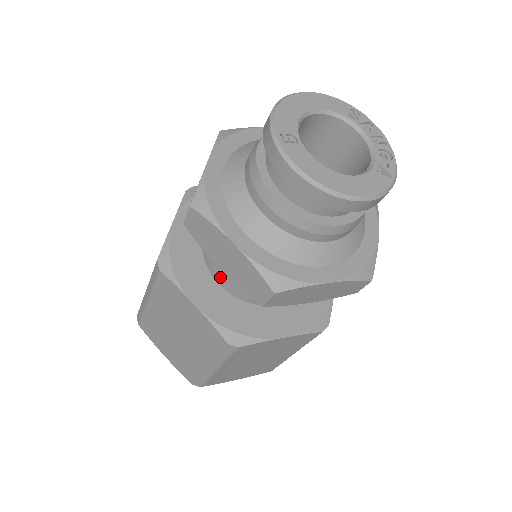
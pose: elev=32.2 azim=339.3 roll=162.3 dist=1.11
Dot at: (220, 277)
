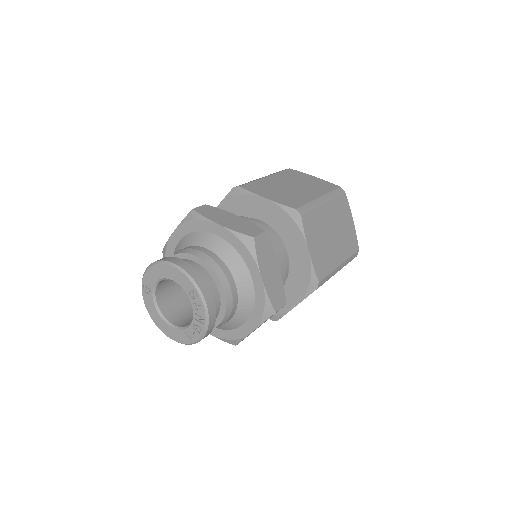
Dot at: occluded
